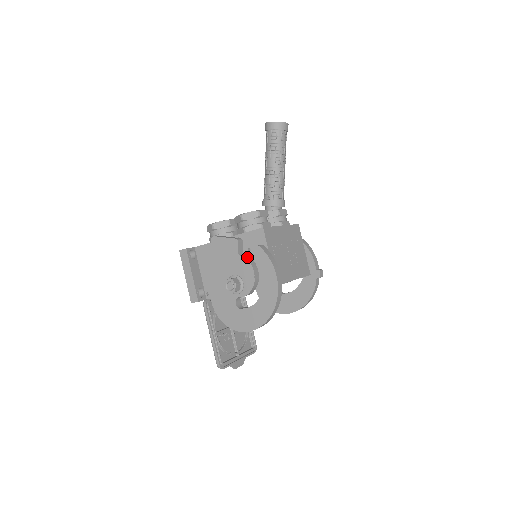
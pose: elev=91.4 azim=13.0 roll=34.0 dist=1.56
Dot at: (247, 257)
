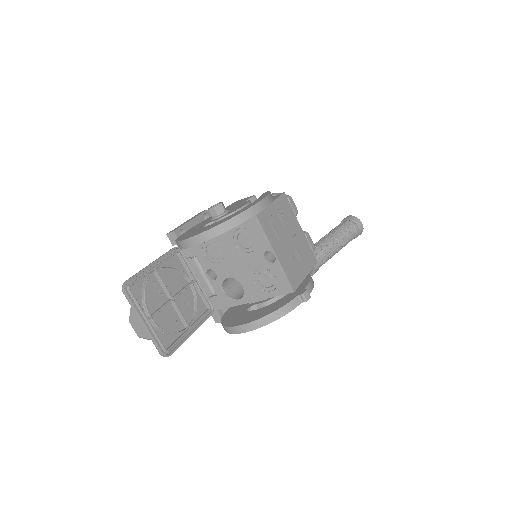
Dot at: occluded
